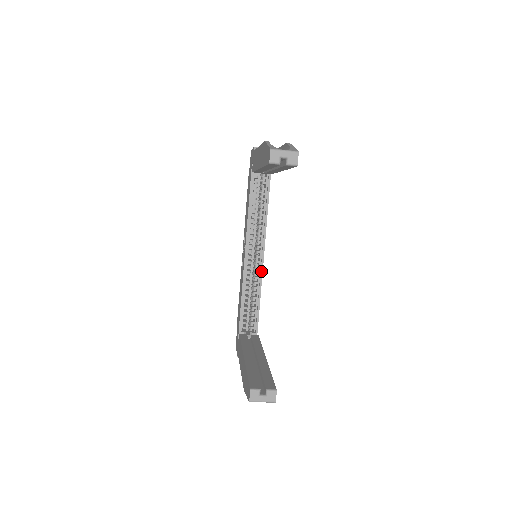
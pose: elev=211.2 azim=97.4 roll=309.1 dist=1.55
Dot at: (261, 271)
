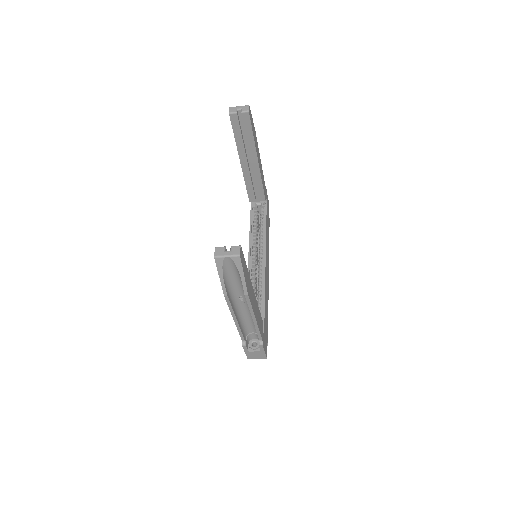
Dot at: (264, 273)
